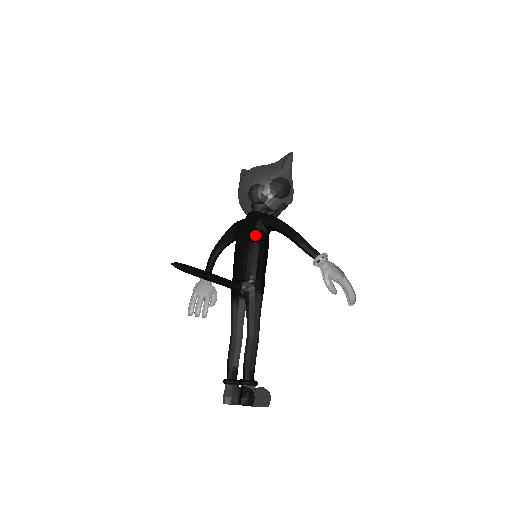
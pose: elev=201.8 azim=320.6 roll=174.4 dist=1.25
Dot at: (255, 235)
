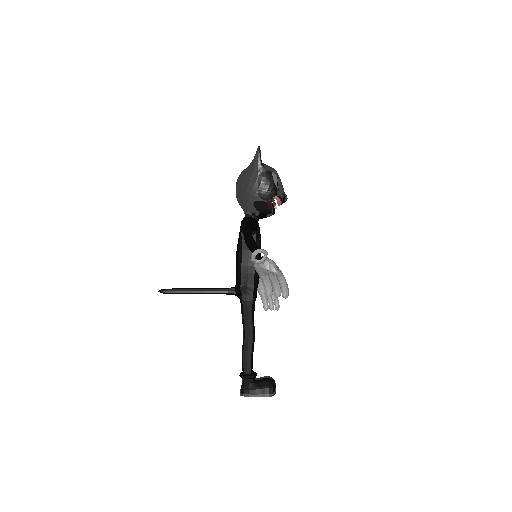
Dot at: (239, 241)
